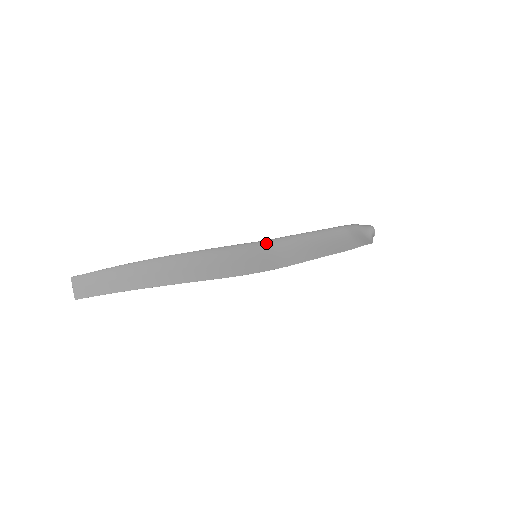
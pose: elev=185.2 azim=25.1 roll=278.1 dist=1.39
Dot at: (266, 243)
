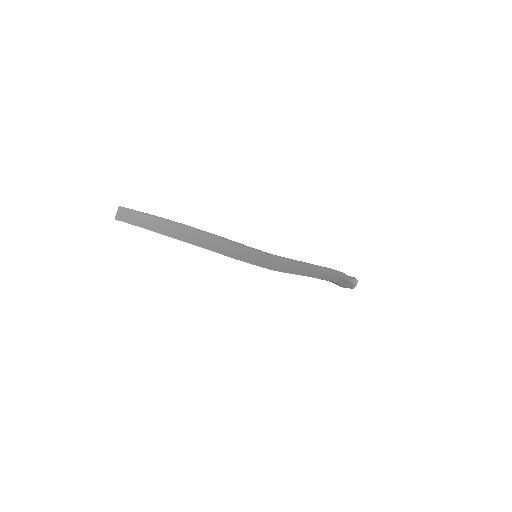
Dot at: (267, 254)
